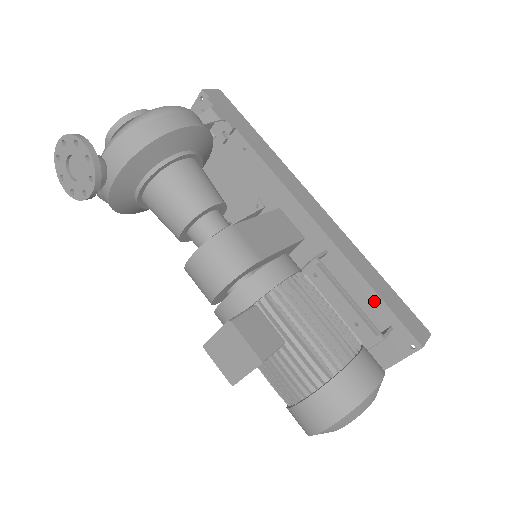
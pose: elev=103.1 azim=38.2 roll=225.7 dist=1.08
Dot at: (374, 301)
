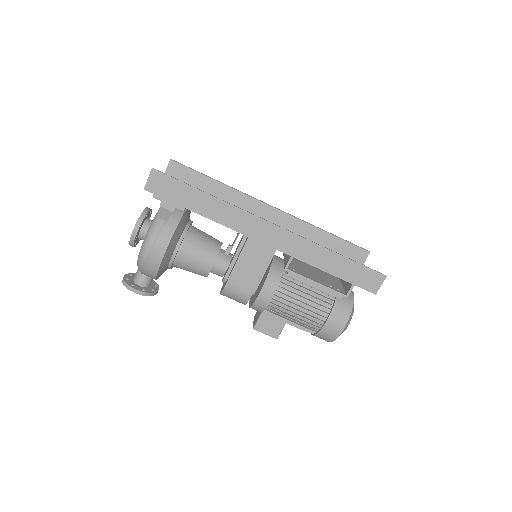
Dot at: (336, 275)
